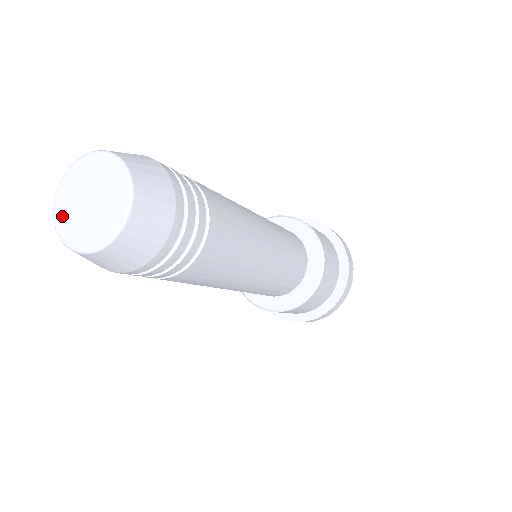
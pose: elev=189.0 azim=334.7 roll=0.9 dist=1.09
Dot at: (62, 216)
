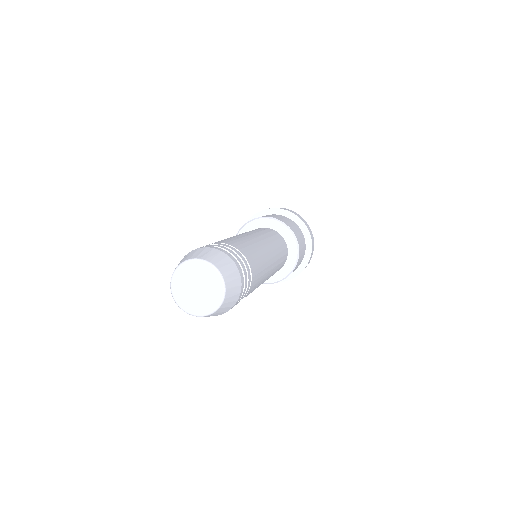
Dot at: (179, 297)
